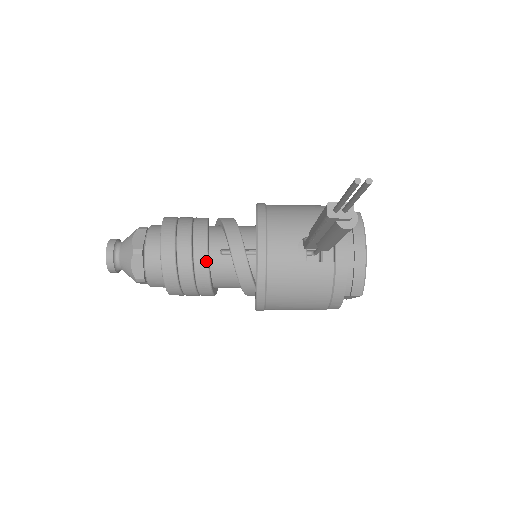
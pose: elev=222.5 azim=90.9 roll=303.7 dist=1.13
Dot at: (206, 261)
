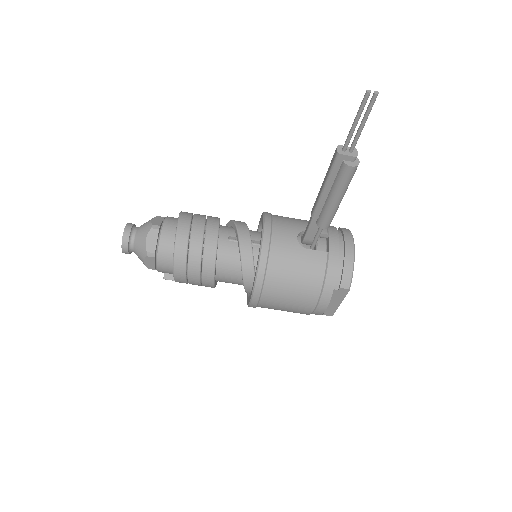
Dot at: (216, 240)
